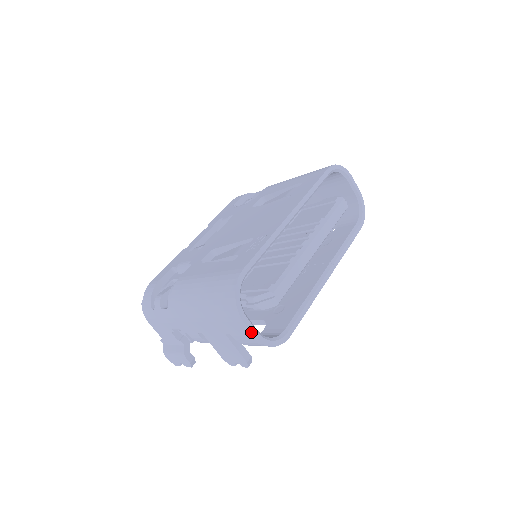
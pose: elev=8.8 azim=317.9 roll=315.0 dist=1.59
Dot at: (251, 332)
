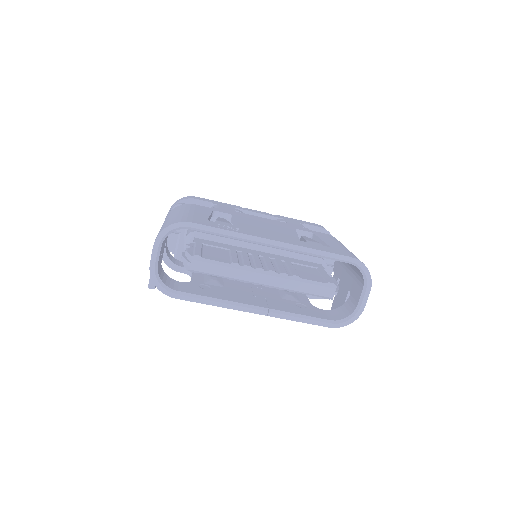
Dot at: (151, 258)
